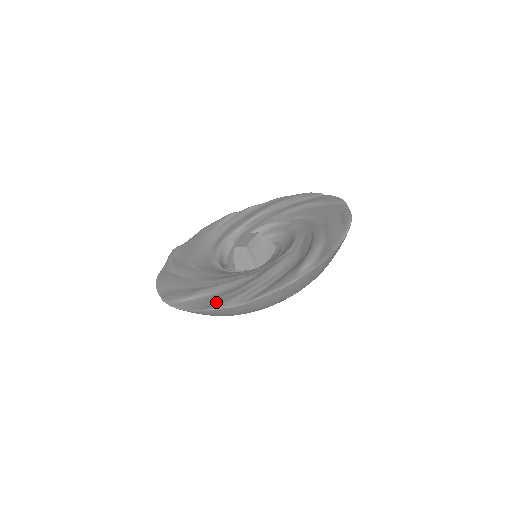
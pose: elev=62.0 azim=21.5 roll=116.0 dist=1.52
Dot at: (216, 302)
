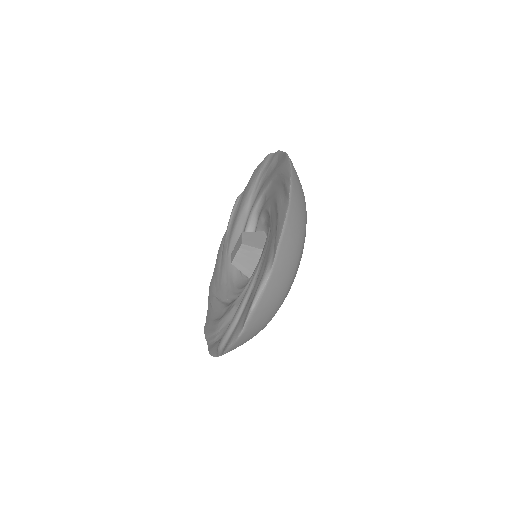
Dot at: (207, 326)
